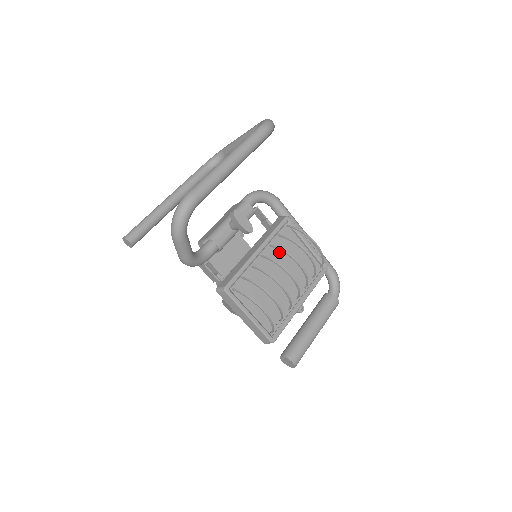
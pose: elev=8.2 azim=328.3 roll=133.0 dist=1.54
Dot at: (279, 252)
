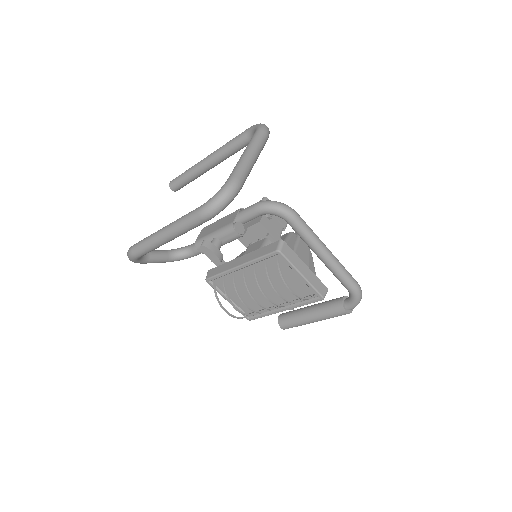
Dot at: occluded
